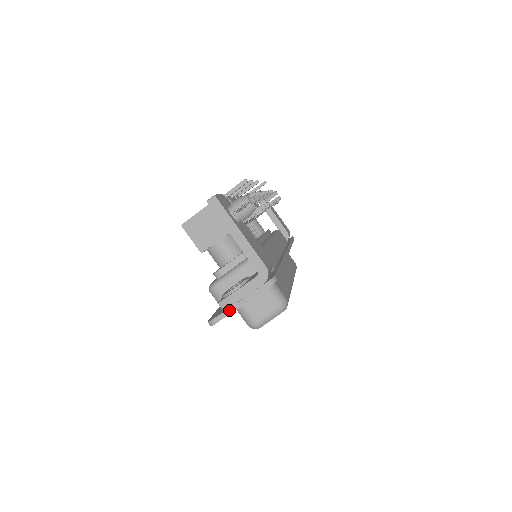
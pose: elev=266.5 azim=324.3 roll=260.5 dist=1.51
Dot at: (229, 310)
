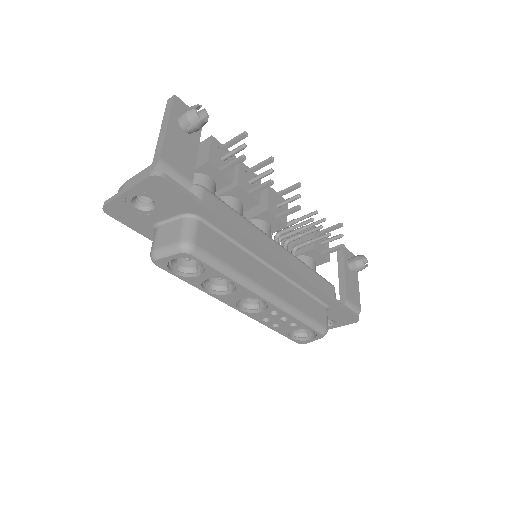
Dot at: (117, 194)
